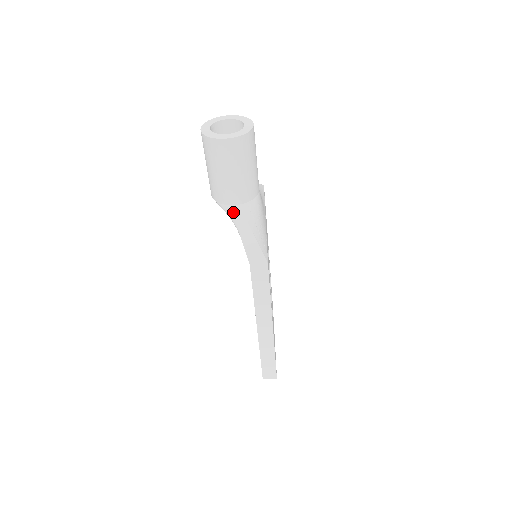
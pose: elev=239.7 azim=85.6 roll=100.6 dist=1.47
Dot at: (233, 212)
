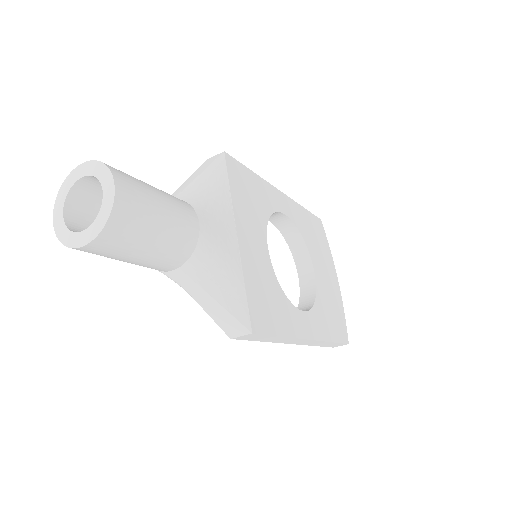
Dot at: (176, 280)
